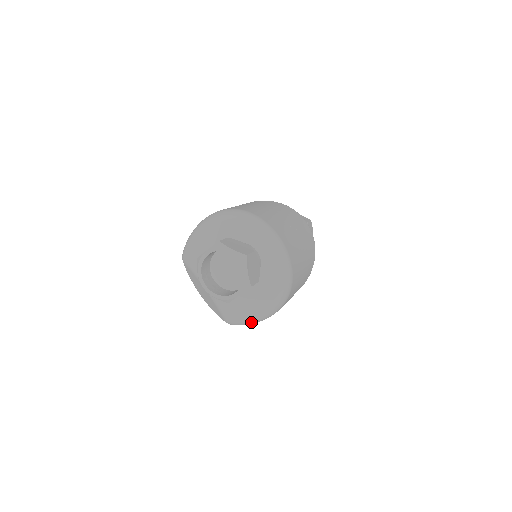
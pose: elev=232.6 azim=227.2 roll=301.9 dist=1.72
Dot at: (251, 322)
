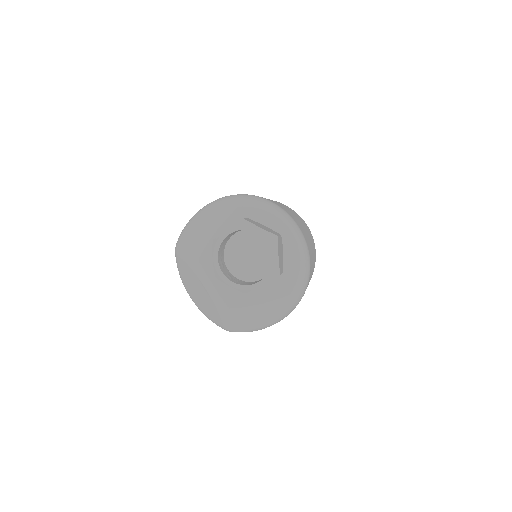
Dot at: (256, 328)
